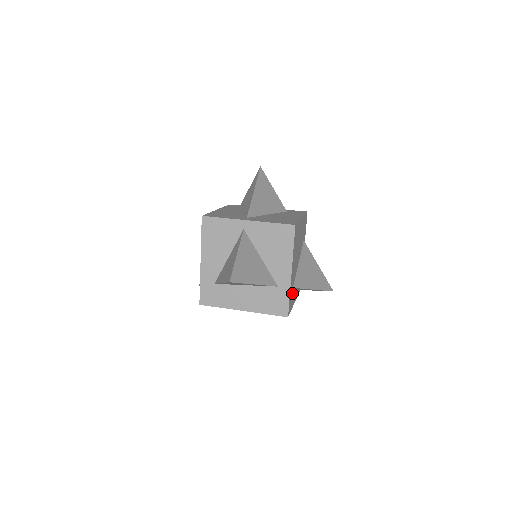
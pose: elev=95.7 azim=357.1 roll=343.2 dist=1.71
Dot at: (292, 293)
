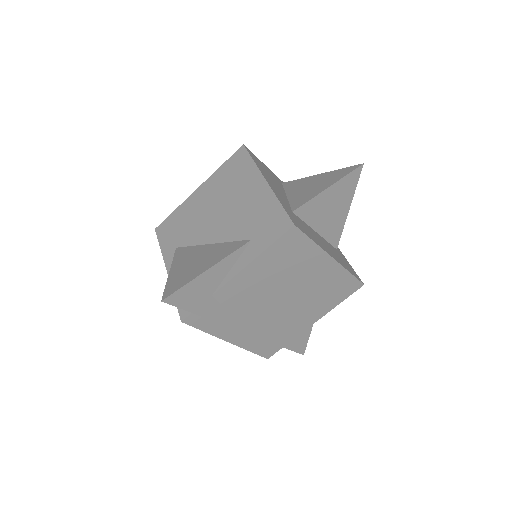
Dot at: occluded
